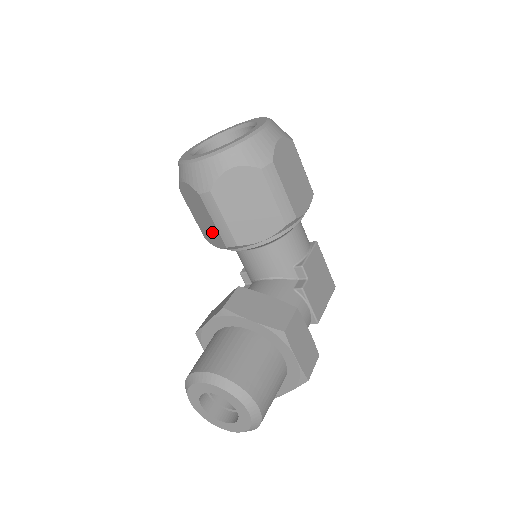
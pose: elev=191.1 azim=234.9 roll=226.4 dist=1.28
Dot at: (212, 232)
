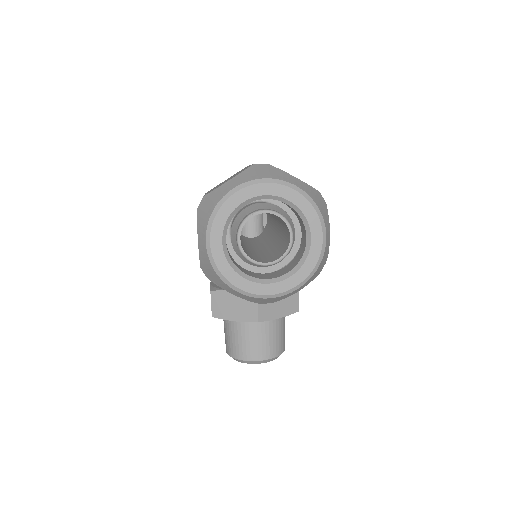
Dot at: occluded
